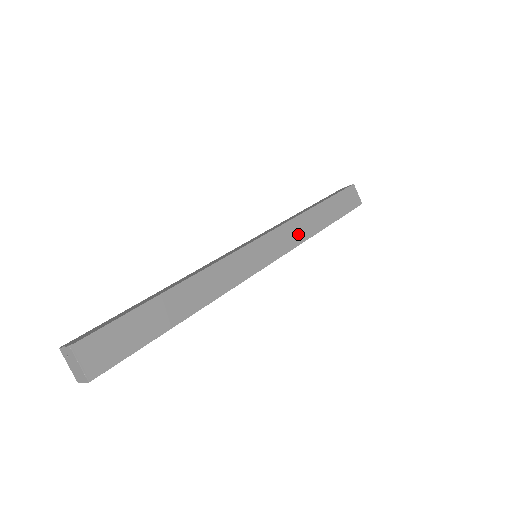
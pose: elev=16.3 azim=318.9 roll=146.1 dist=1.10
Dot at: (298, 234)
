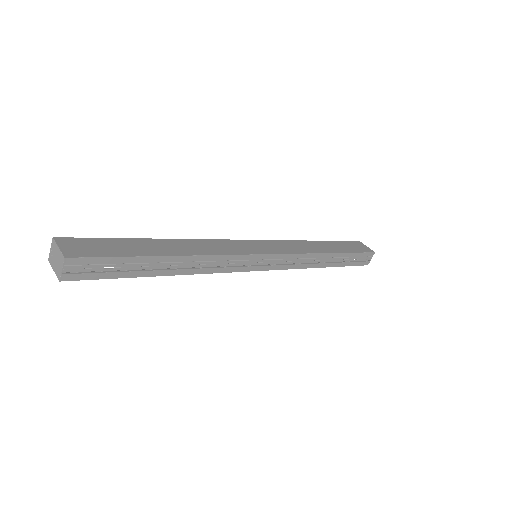
Dot at: (299, 248)
